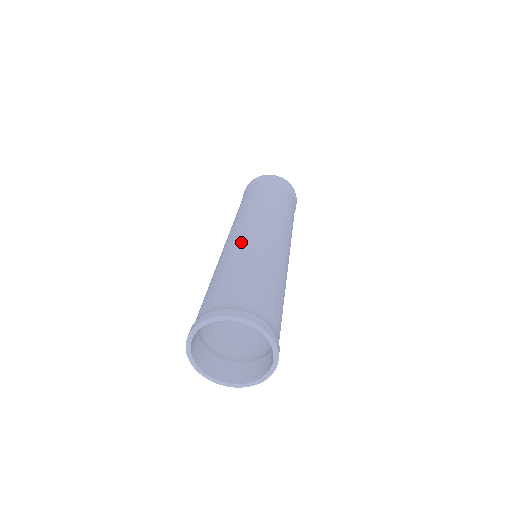
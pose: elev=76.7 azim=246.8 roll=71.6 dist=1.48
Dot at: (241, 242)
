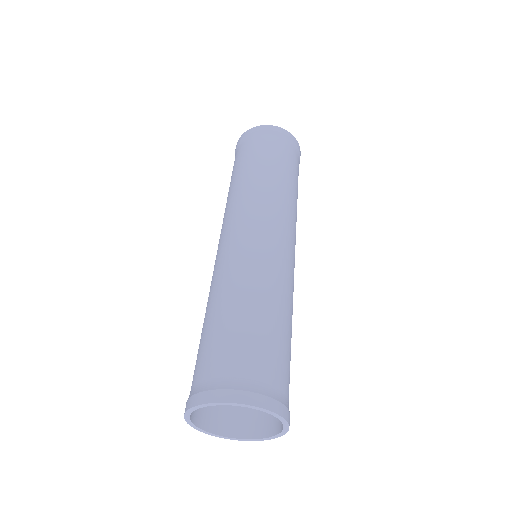
Dot at: (216, 270)
